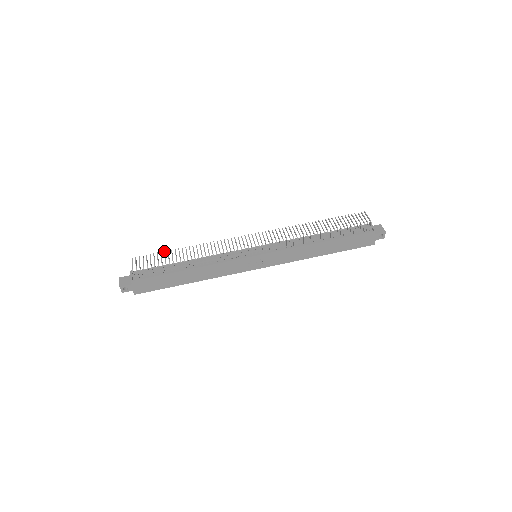
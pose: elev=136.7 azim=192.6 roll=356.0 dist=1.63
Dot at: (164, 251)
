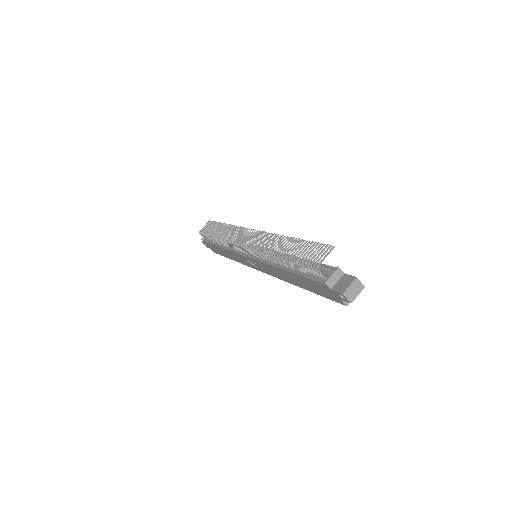
Dot at: (219, 222)
